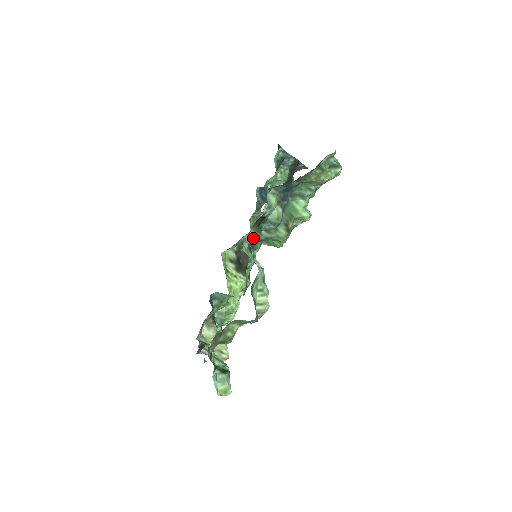
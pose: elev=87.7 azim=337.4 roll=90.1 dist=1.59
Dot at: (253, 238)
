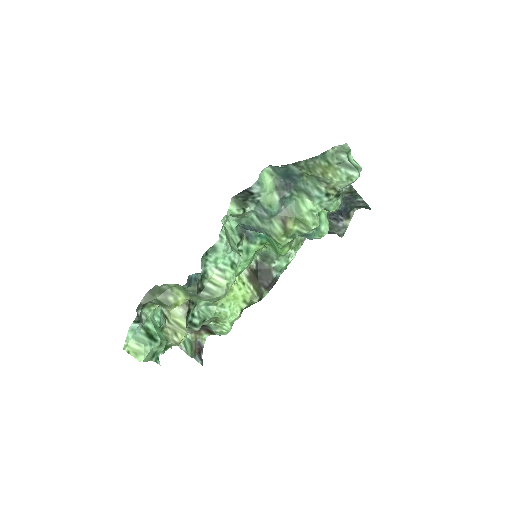
Dot at: (230, 207)
